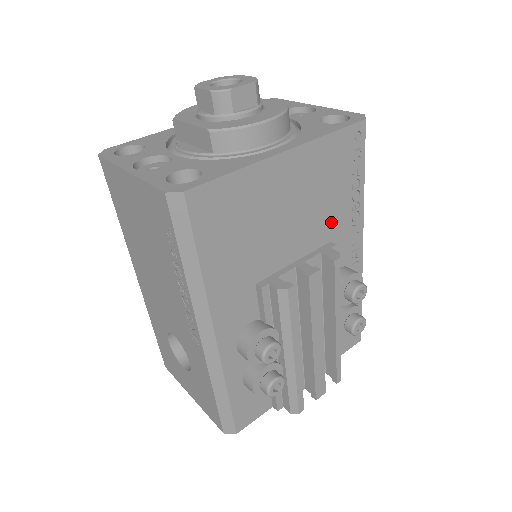
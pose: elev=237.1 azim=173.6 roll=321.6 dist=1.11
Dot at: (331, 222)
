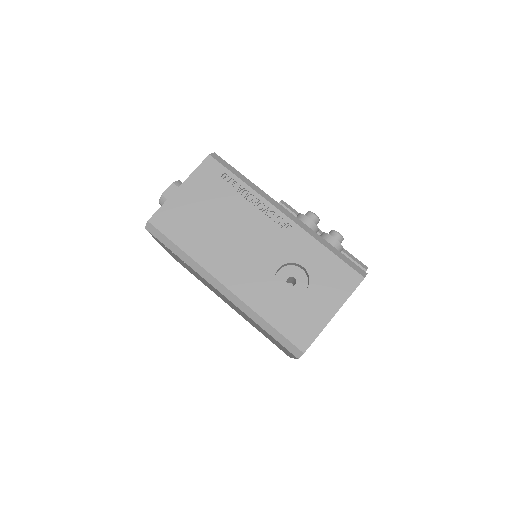
Dot at: occluded
